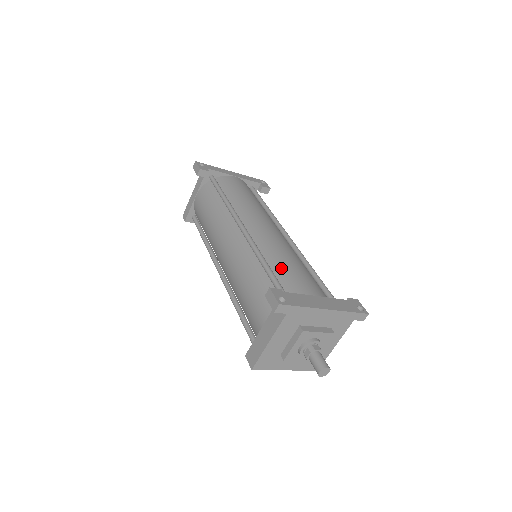
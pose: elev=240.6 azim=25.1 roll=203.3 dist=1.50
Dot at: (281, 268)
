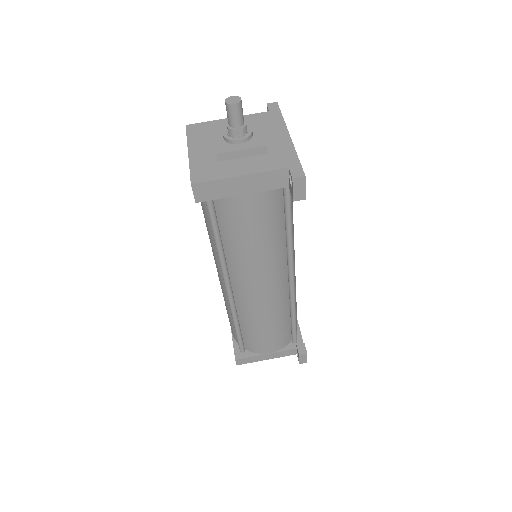
Dot at: occluded
